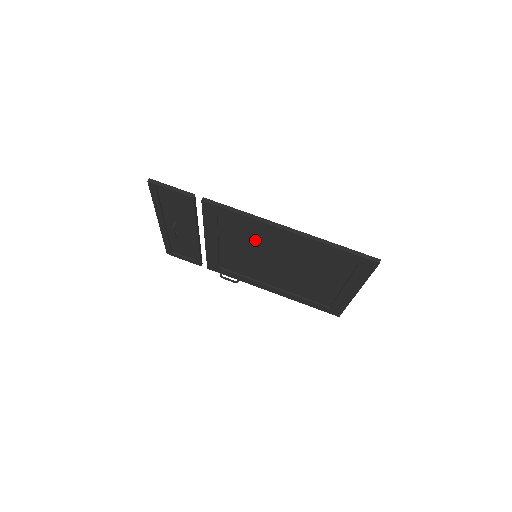
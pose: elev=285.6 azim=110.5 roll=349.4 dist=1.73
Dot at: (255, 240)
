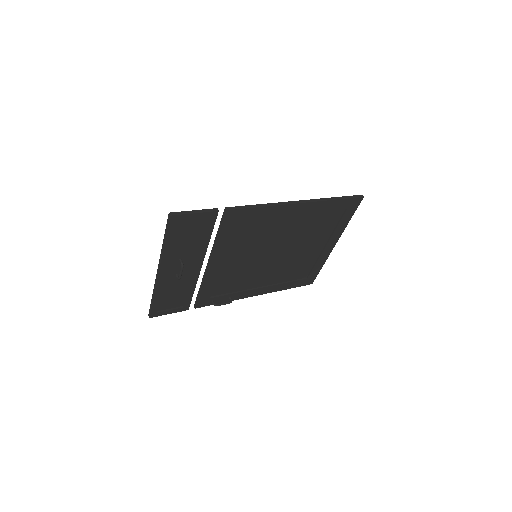
Dot at: (263, 235)
